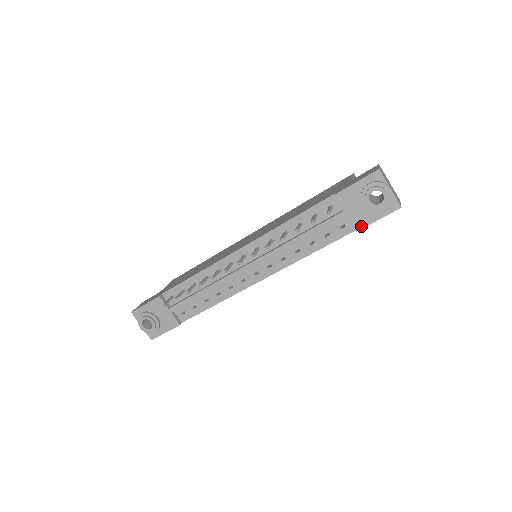
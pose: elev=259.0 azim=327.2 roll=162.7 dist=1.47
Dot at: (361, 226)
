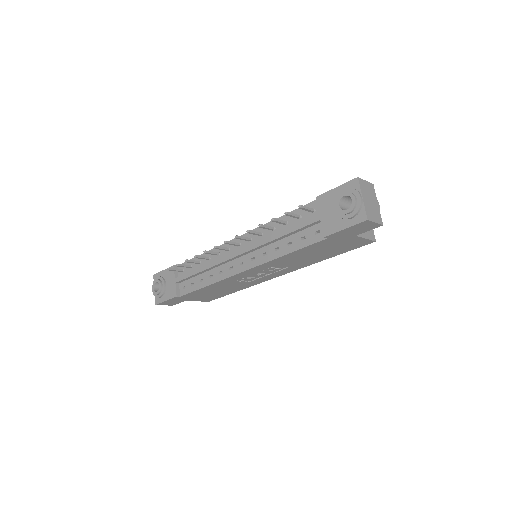
Dot at: (329, 232)
